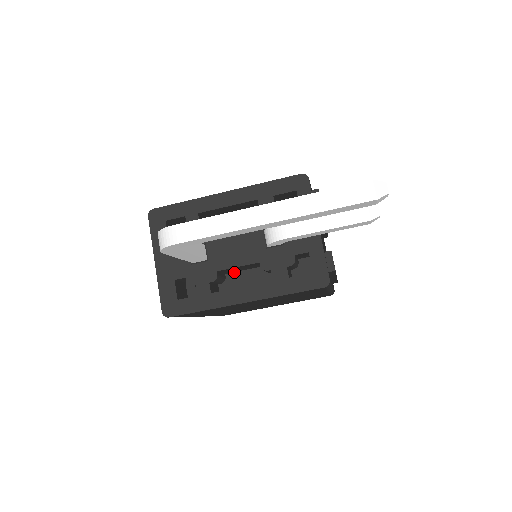
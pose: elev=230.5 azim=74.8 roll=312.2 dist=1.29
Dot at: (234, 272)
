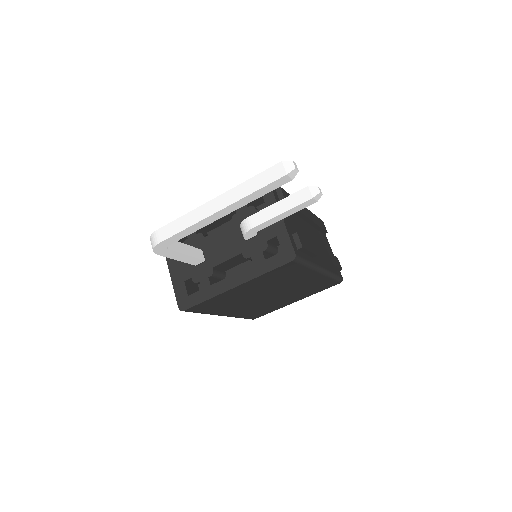
Dot at: (231, 268)
